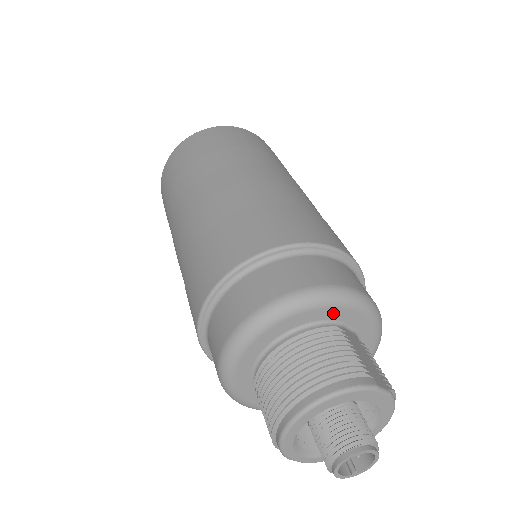
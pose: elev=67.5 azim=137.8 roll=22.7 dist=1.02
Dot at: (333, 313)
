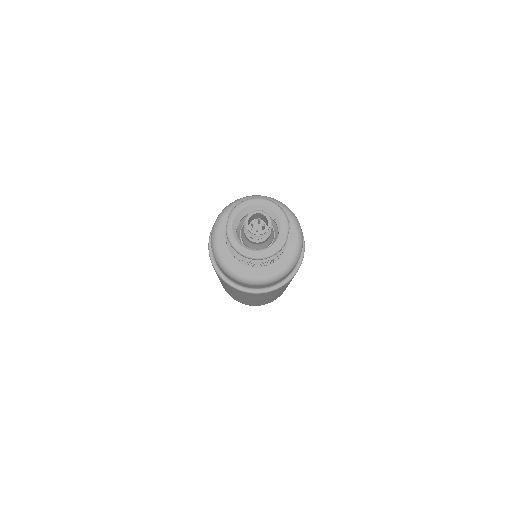
Dot at: (291, 229)
